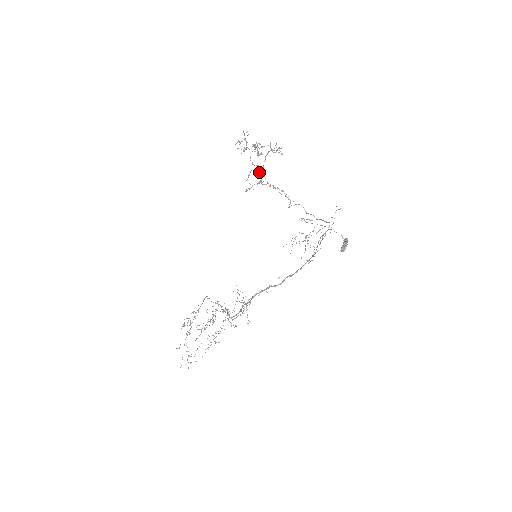
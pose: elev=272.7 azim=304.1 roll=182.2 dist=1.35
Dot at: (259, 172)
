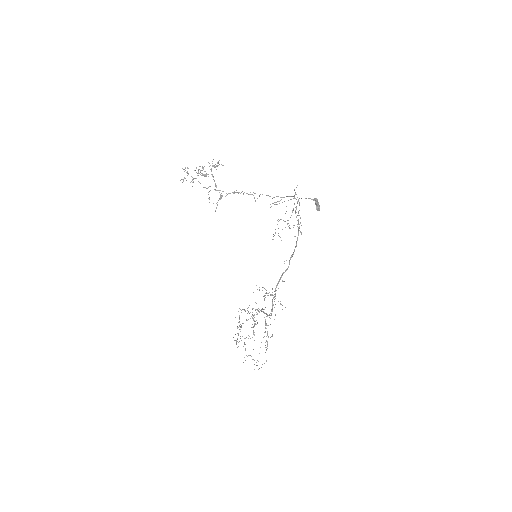
Dot at: (215, 189)
